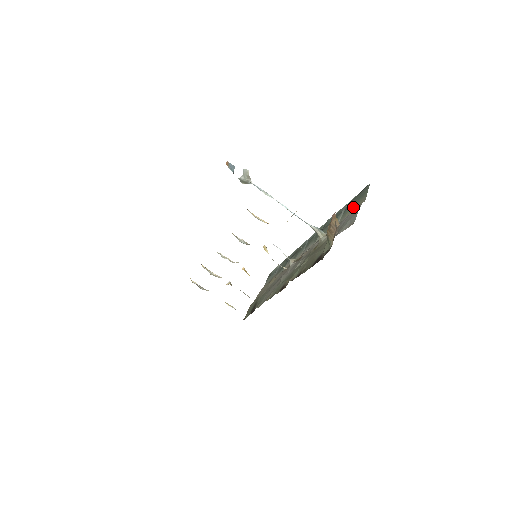
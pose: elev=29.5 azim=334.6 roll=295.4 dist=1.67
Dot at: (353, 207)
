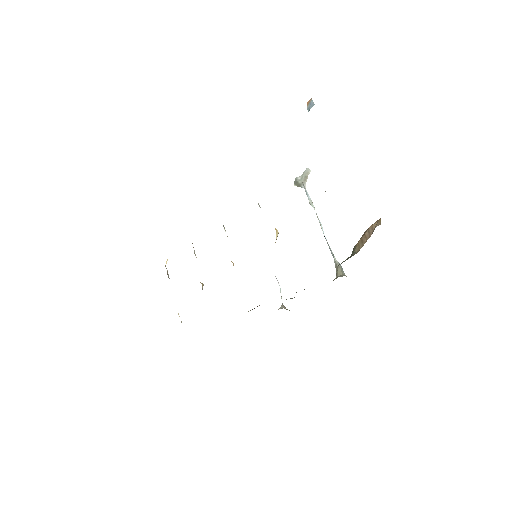
Dot at: occluded
